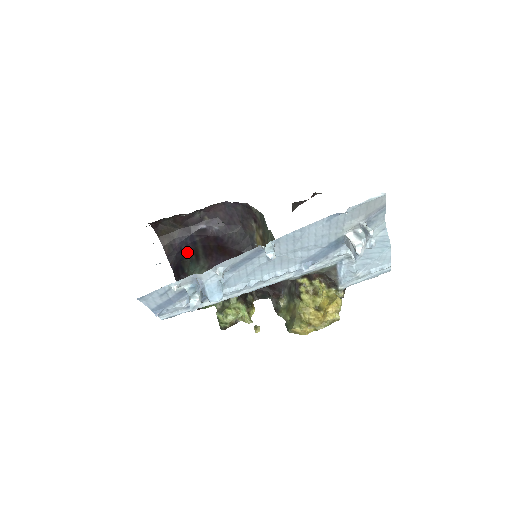
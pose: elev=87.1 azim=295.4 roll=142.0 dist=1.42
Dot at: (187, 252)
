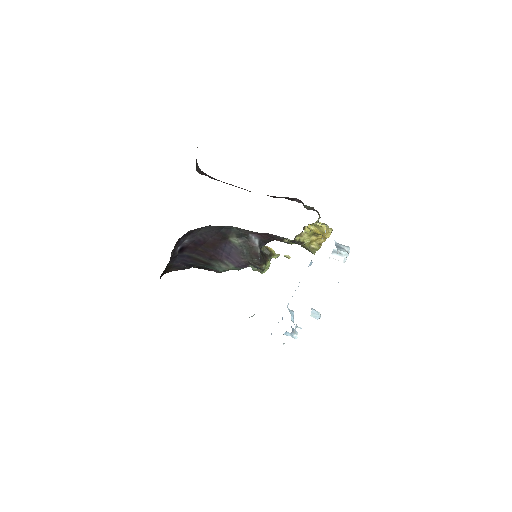
Dot at: (192, 263)
